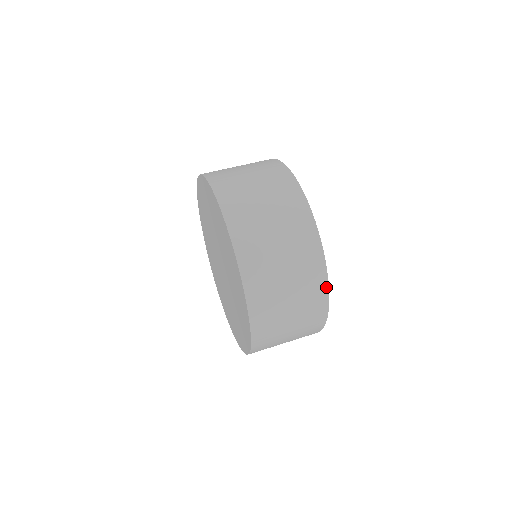
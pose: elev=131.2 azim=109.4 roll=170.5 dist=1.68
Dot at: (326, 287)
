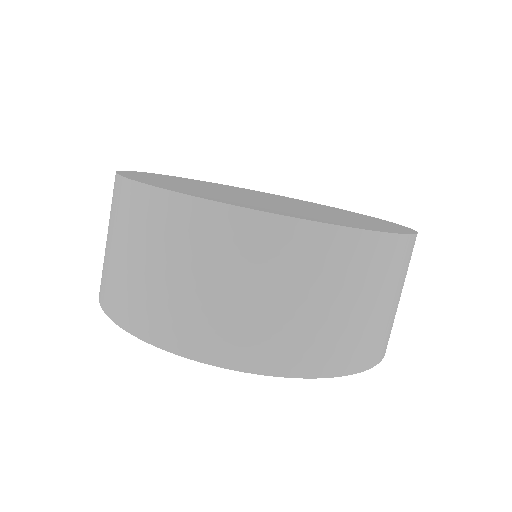
Dot at: occluded
